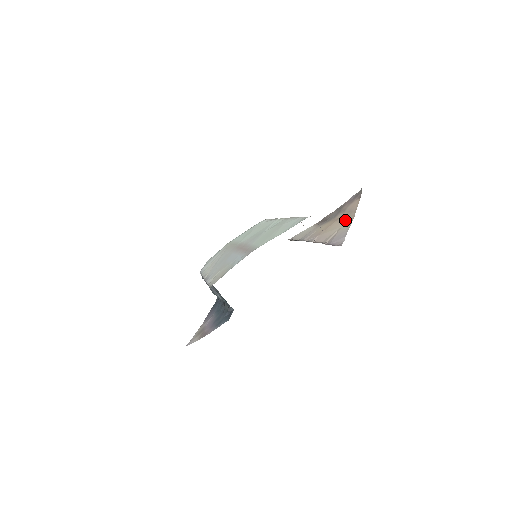
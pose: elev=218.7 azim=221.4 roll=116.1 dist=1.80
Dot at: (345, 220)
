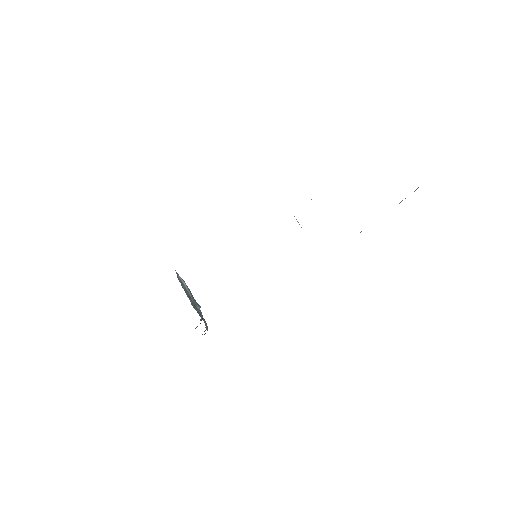
Dot at: occluded
